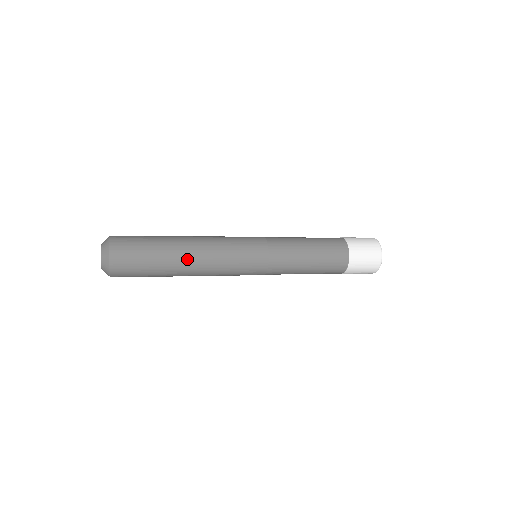
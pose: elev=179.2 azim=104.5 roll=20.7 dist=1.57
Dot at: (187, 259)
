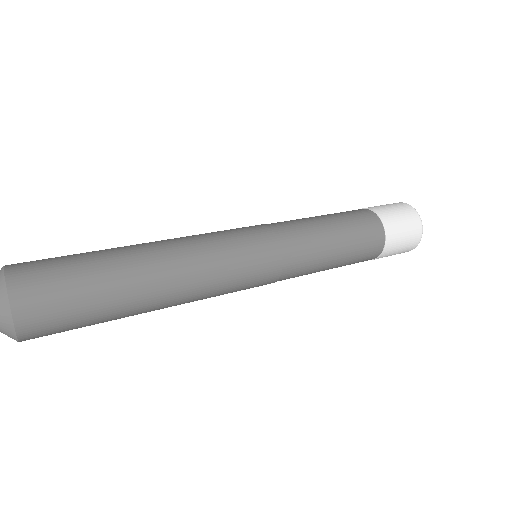
Dot at: (156, 309)
